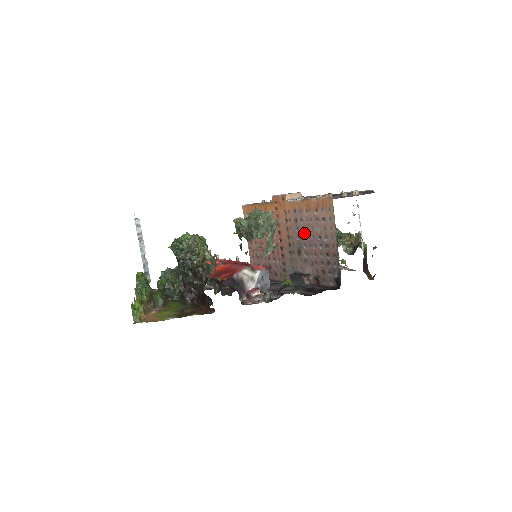
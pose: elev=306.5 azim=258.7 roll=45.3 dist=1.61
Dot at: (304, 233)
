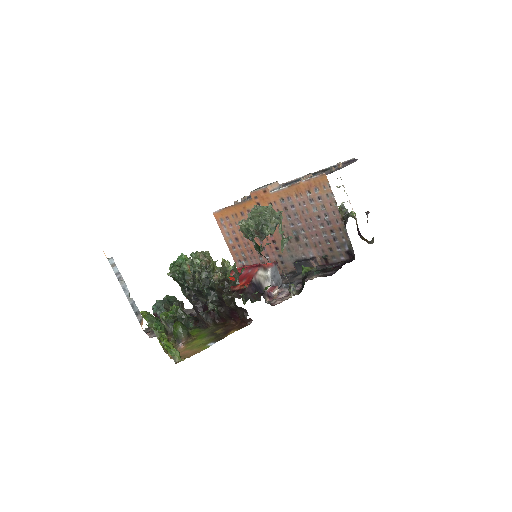
Dot at: (299, 218)
